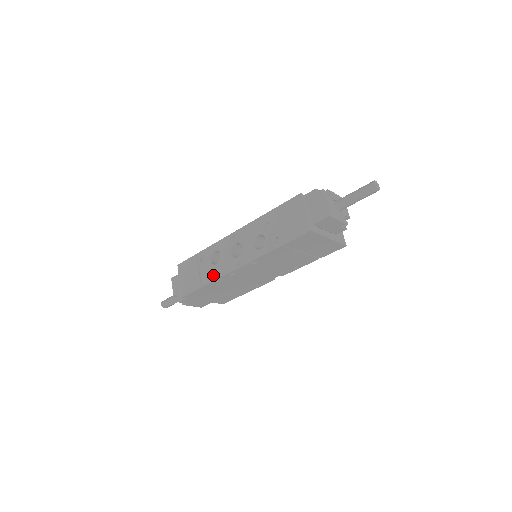
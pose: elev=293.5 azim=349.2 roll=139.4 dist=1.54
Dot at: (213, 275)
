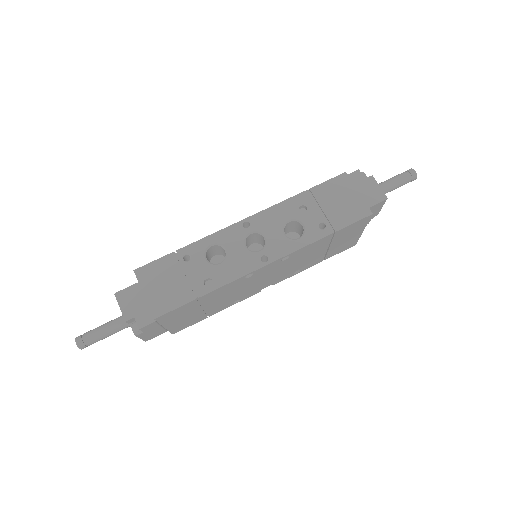
Dot at: (218, 279)
